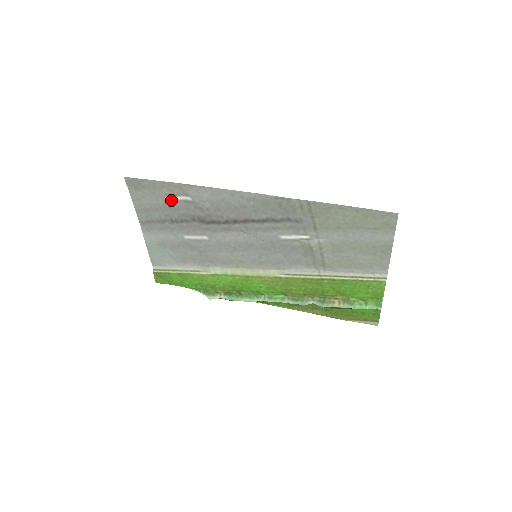
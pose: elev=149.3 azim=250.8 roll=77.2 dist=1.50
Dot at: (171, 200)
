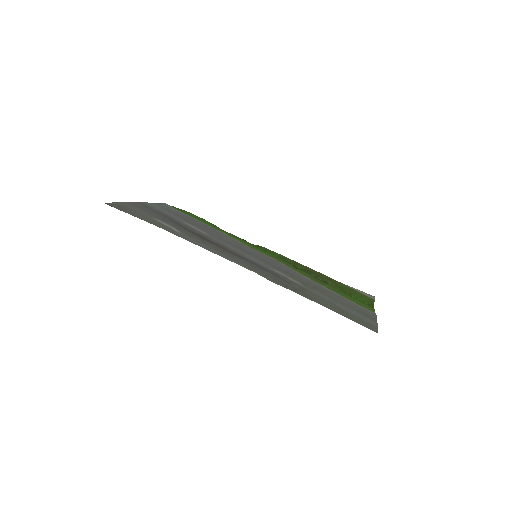
Dot at: (160, 221)
